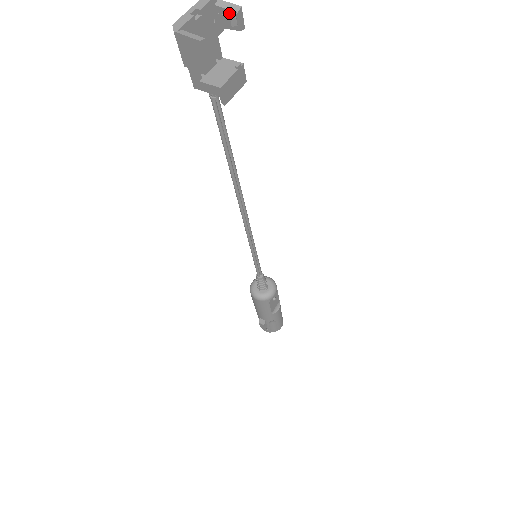
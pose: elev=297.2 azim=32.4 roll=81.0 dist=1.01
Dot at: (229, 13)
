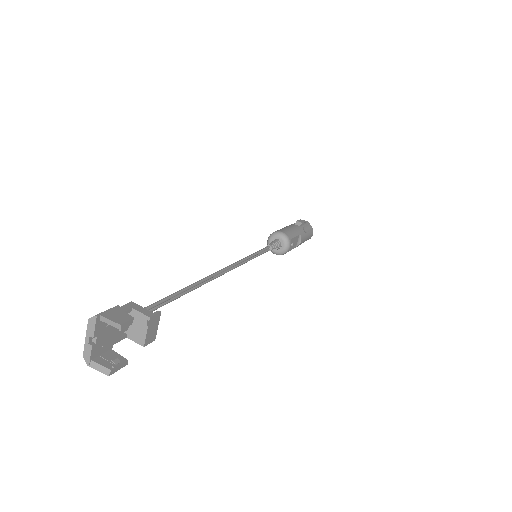
Dot at: (115, 325)
